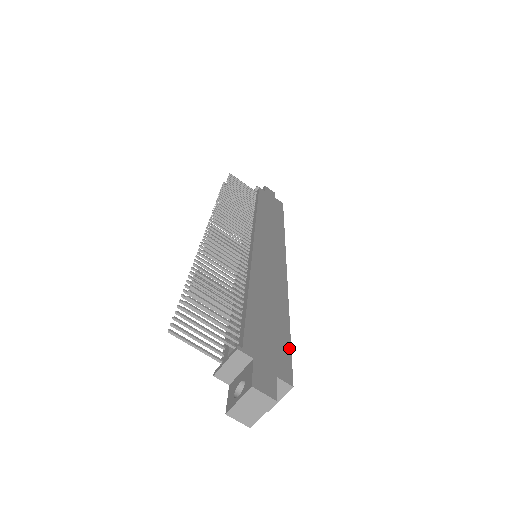
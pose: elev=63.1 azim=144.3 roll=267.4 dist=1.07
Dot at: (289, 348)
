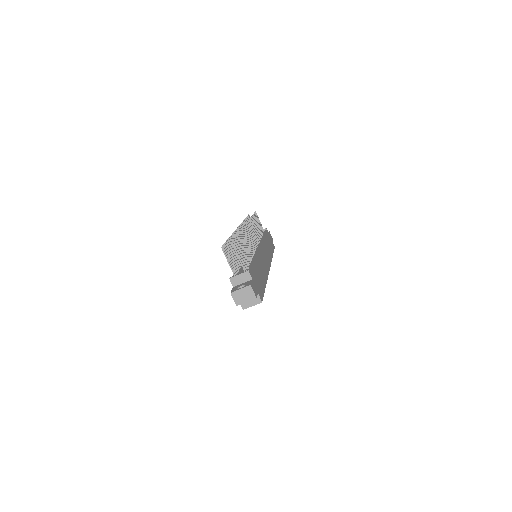
Dot at: (264, 292)
